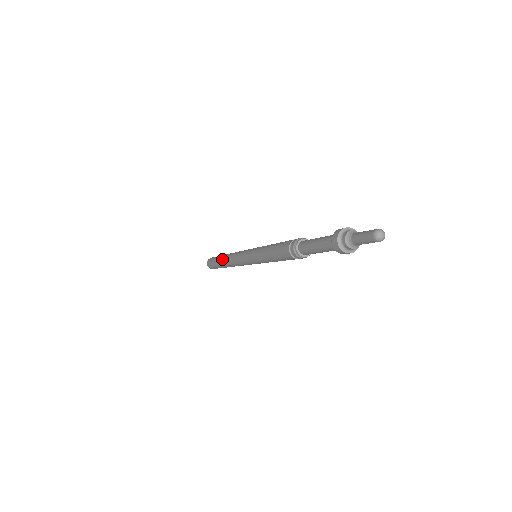
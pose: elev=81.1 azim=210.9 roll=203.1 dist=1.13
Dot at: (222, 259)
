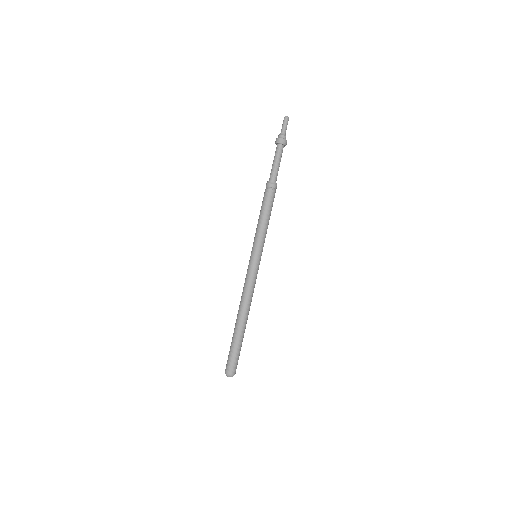
Dot at: (237, 320)
